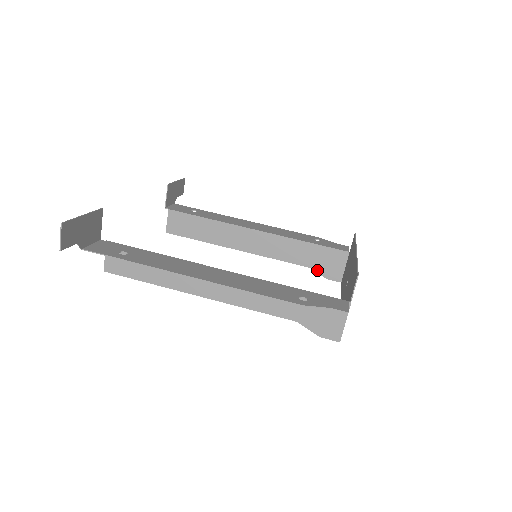
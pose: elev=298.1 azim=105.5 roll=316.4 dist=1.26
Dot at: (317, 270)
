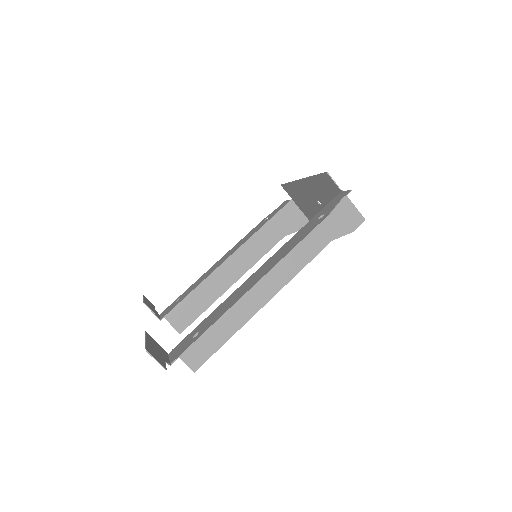
Dot at: (289, 233)
